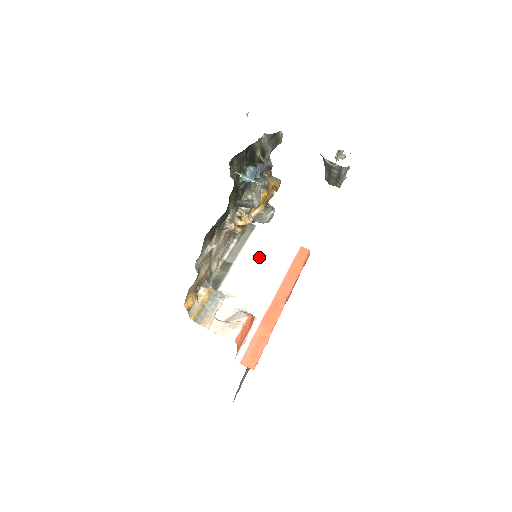
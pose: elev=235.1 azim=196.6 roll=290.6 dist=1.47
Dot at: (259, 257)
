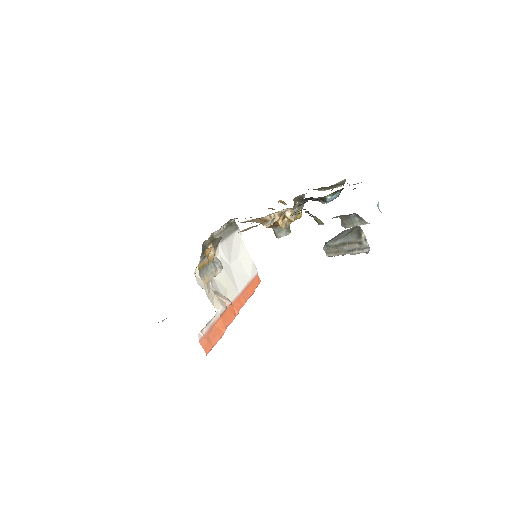
Dot at: (232, 256)
